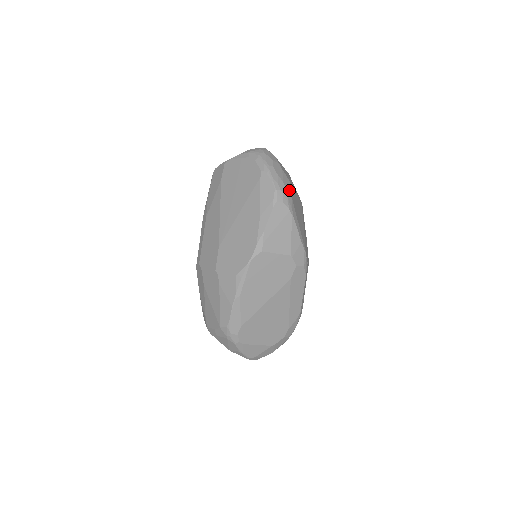
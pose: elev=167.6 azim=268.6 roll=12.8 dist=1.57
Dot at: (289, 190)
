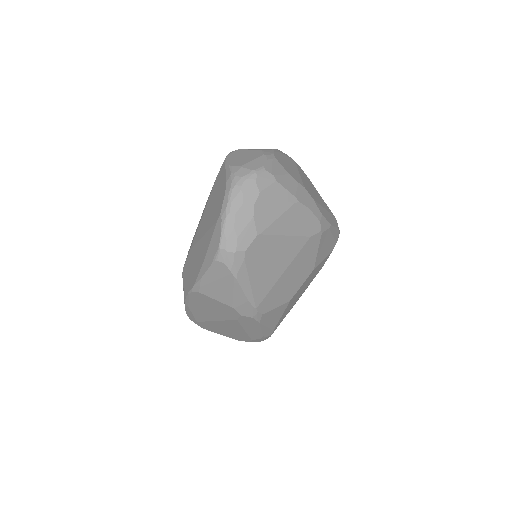
Dot at: (243, 249)
